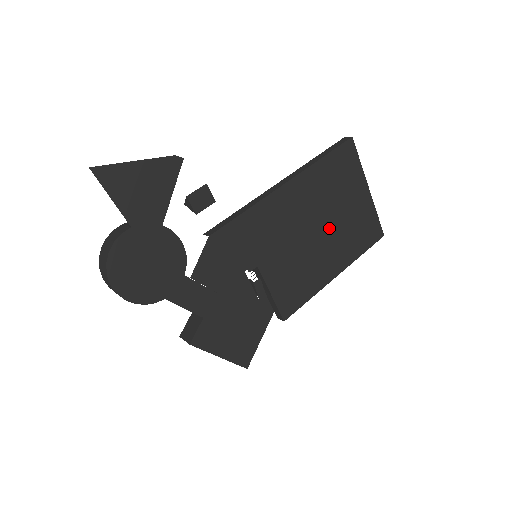
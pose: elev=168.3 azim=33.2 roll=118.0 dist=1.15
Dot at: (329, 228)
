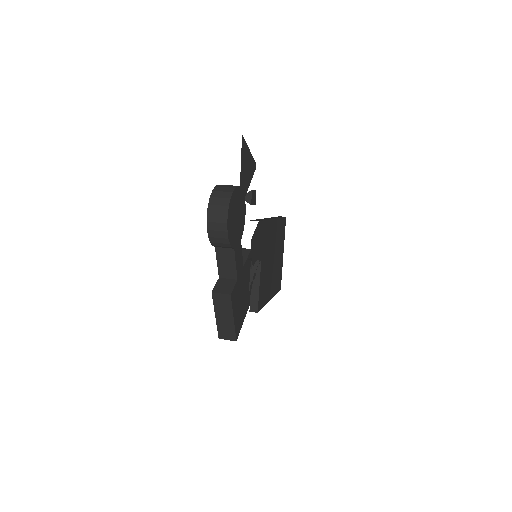
Dot at: (275, 264)
